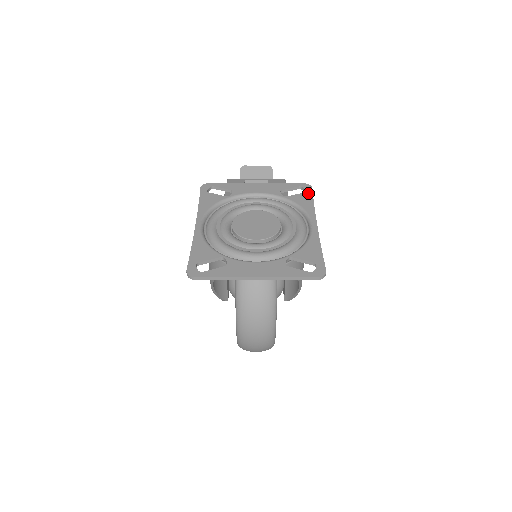
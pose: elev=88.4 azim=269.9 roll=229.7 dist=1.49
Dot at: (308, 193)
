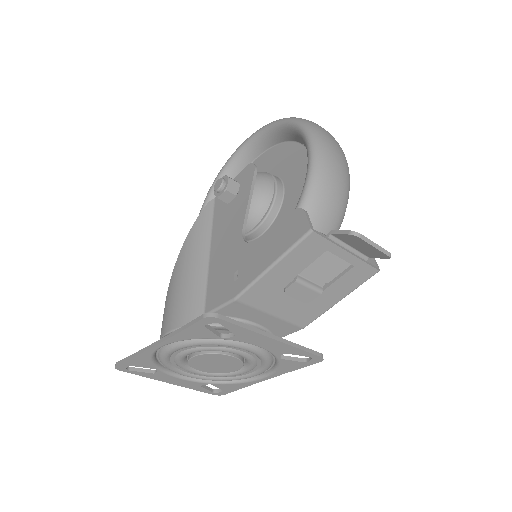
Dot at: (306, 364)
